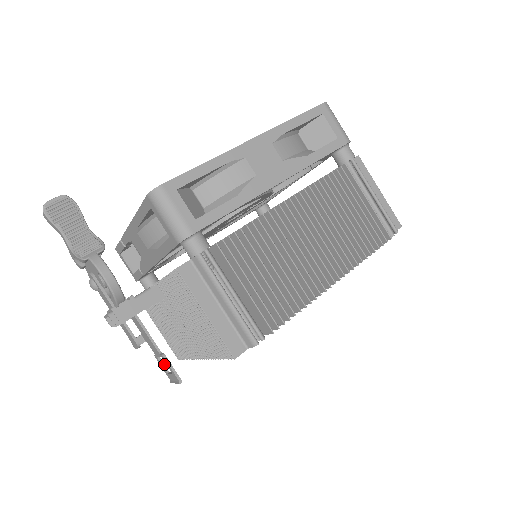
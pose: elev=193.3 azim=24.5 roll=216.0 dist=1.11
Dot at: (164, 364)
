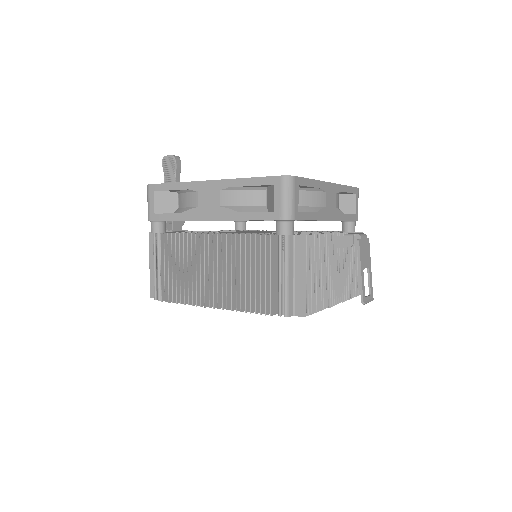
Dot at: occluded
